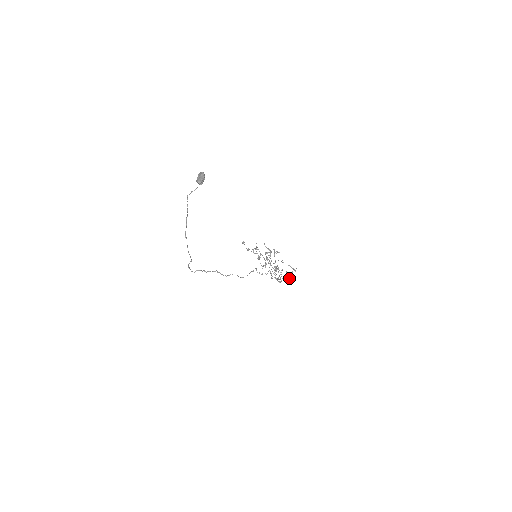
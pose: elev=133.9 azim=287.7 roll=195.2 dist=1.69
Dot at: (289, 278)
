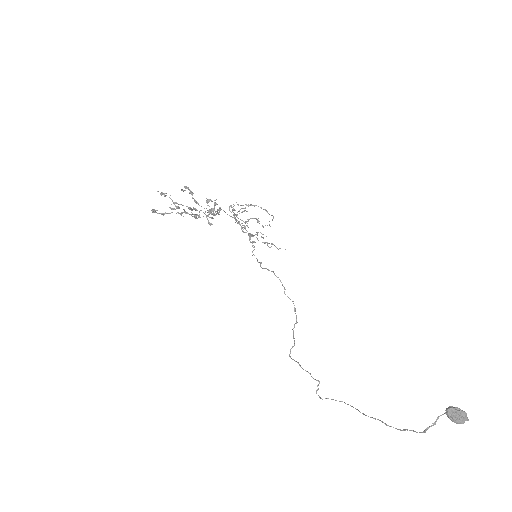
Dot at: occluded
